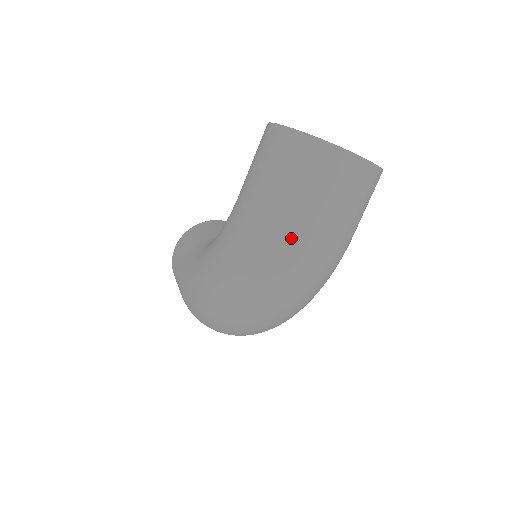
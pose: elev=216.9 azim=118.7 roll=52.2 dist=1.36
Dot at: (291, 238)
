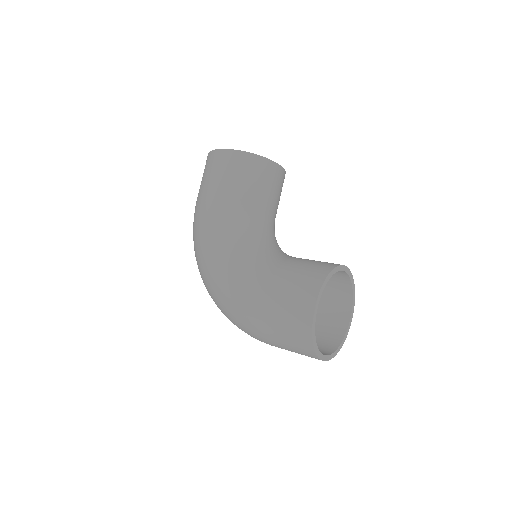
Dot at: (258, 339)
